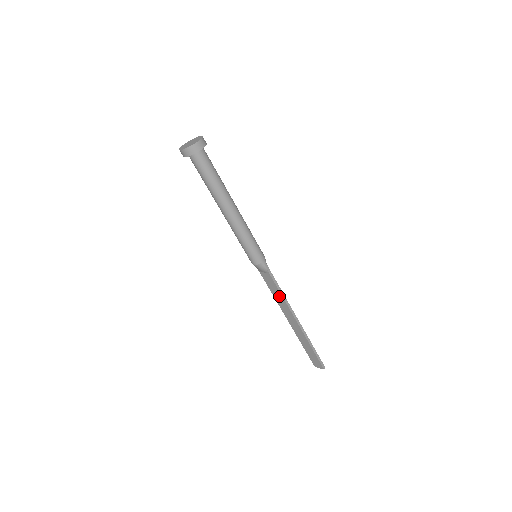
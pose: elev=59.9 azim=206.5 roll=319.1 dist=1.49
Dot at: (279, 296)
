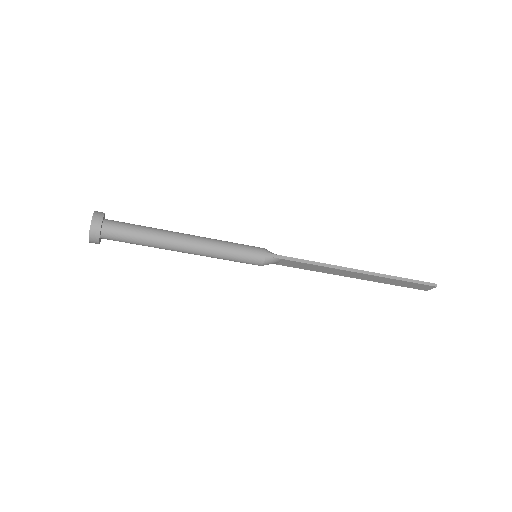
Dot at: (317, 268)
